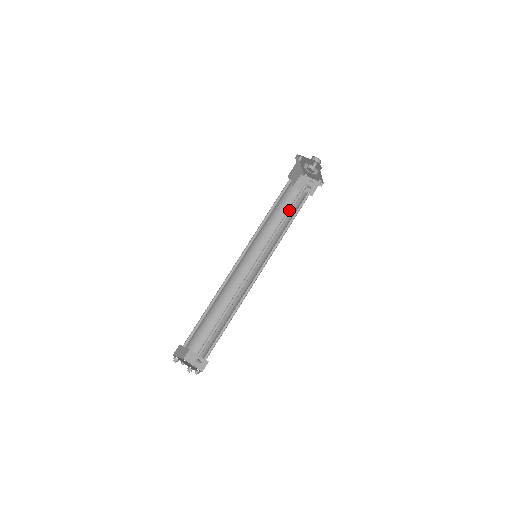
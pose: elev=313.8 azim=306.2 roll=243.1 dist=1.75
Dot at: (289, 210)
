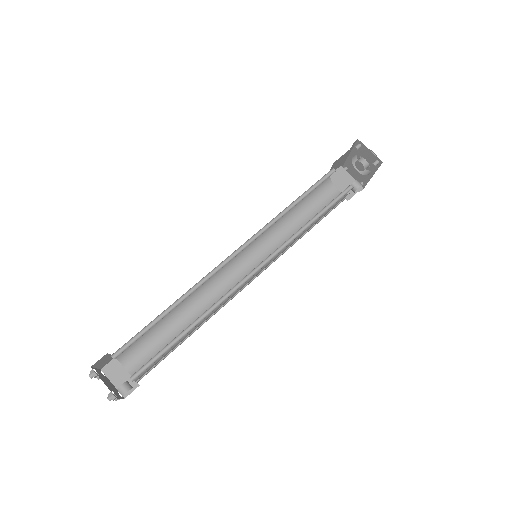
Dot at: (322, 210)
